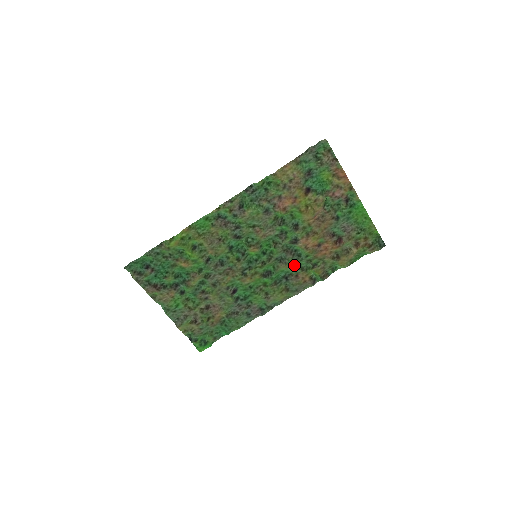
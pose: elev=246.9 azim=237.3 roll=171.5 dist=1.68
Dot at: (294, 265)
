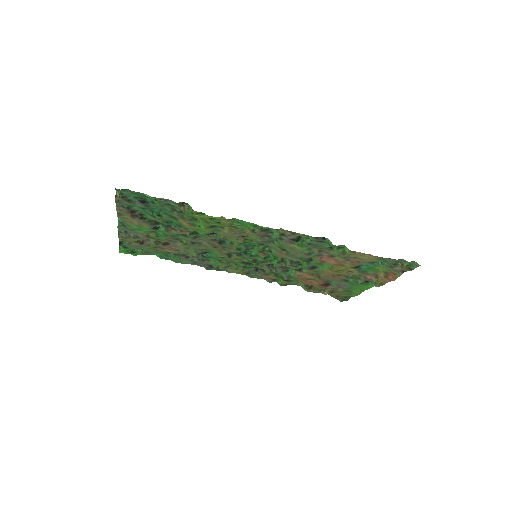
Dot at: occluded
